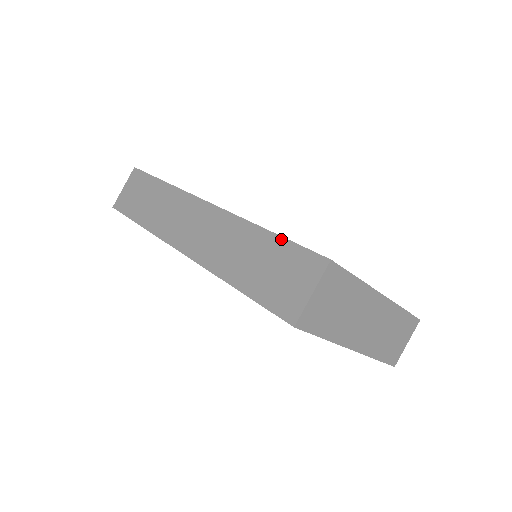
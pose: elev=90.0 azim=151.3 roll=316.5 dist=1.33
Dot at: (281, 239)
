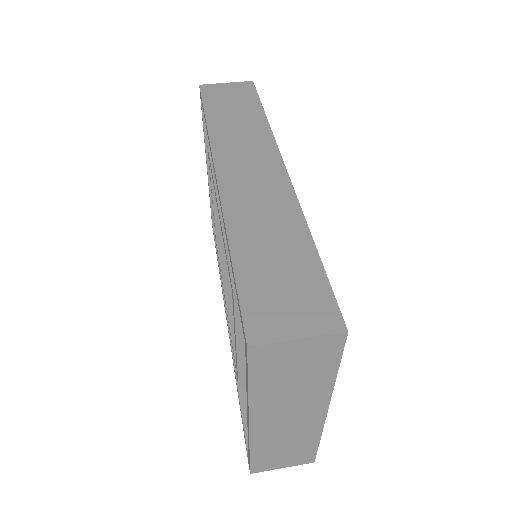
Dot at: (319, 264)
